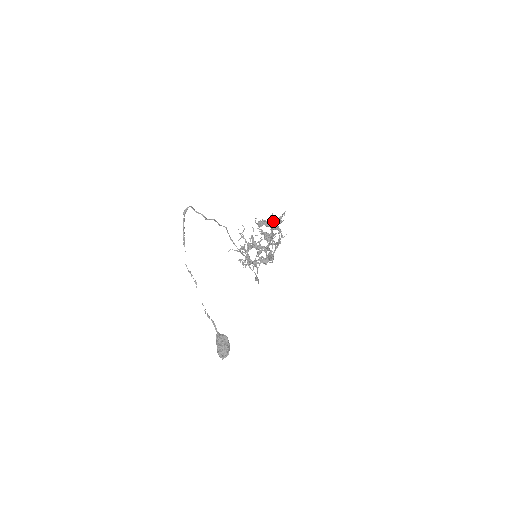
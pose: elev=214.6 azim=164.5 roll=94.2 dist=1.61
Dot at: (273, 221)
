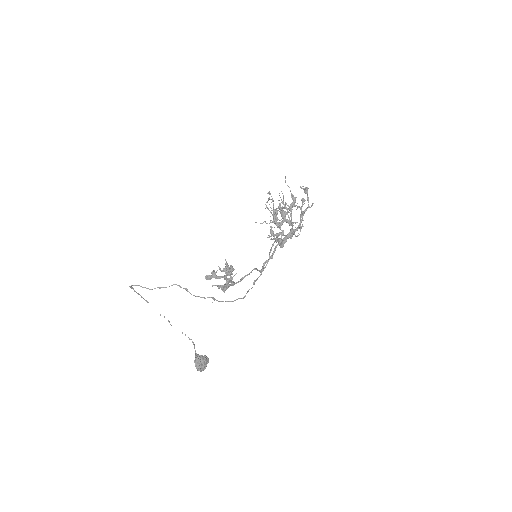
Dot at: (223, 271)
